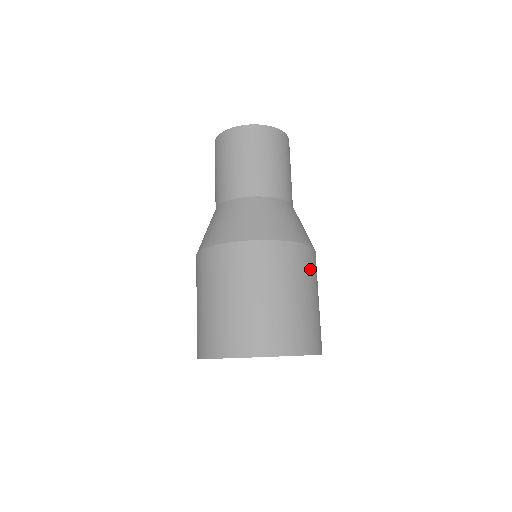
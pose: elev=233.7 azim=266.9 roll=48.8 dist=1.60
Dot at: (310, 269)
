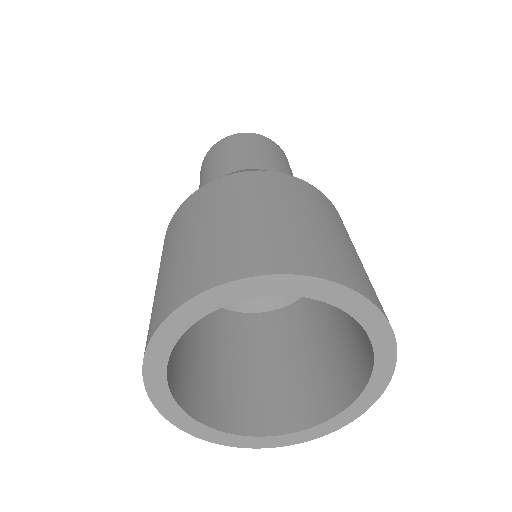
Dot at: (329, 210)
